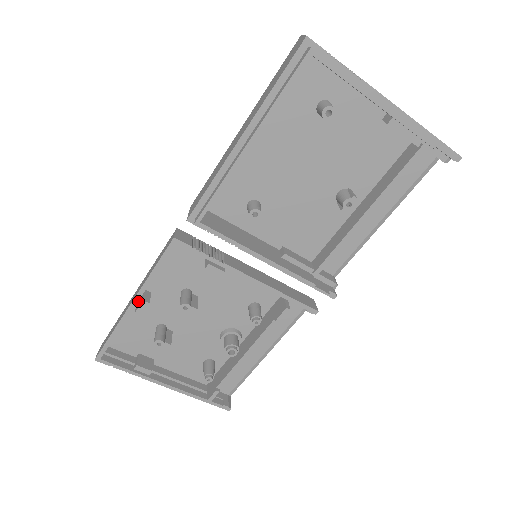
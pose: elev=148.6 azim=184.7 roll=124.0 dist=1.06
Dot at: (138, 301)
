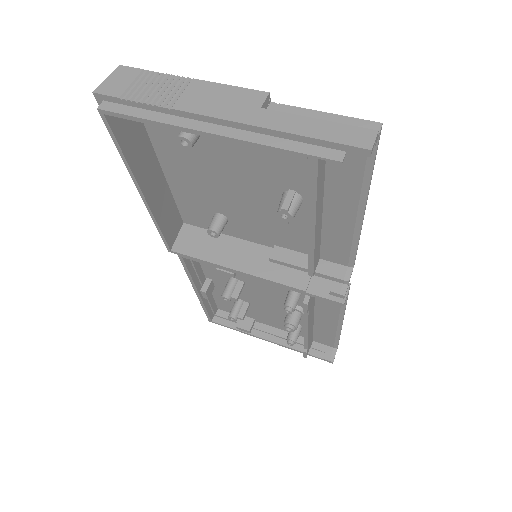
Dot at: occluded
